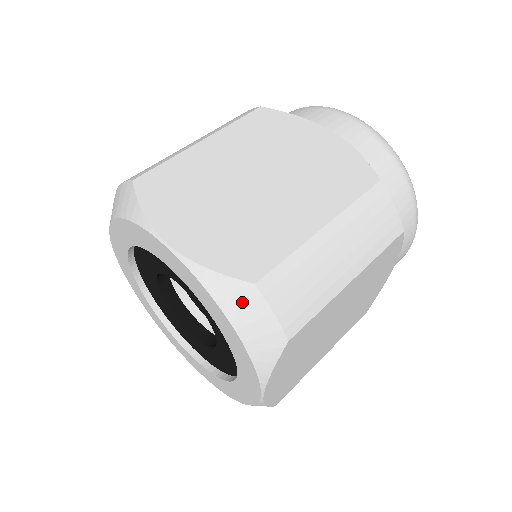
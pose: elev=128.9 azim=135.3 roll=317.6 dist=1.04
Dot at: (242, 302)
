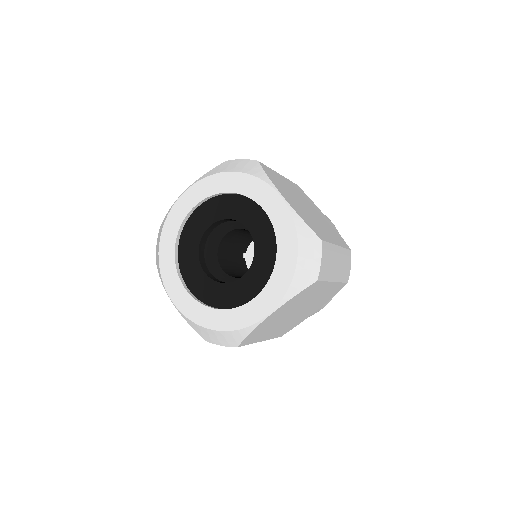
Dot at: (226, 166)
